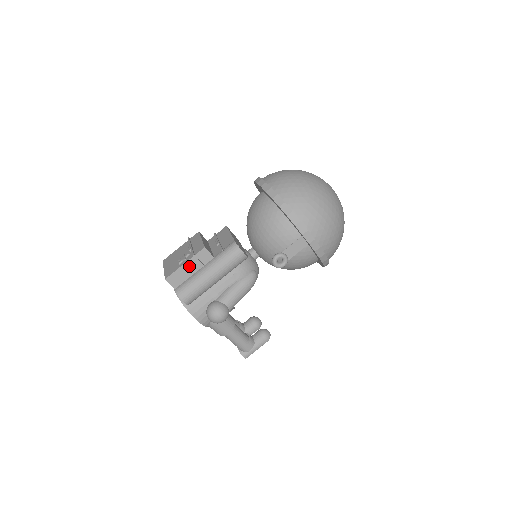
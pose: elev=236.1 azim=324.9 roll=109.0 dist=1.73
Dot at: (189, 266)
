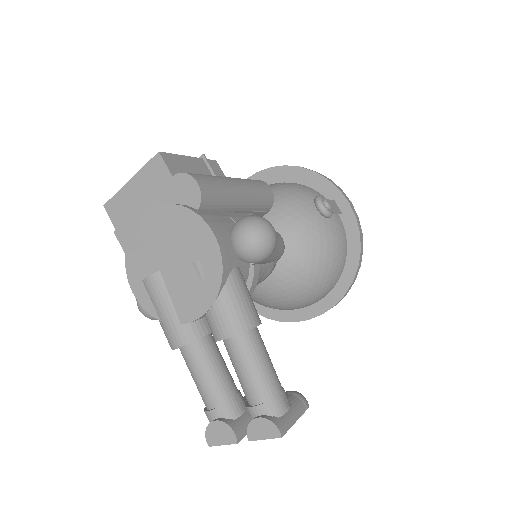
Dot at: (195, 165)
